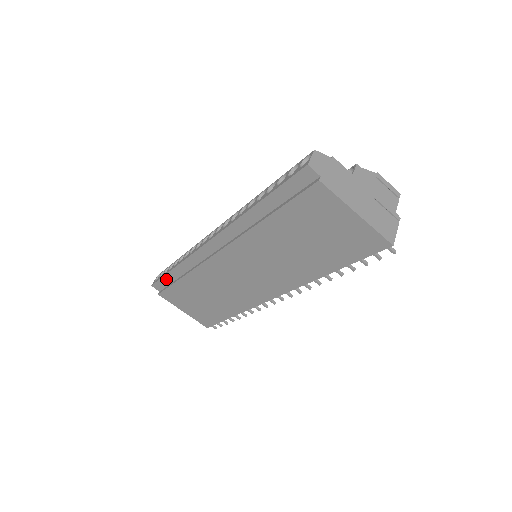
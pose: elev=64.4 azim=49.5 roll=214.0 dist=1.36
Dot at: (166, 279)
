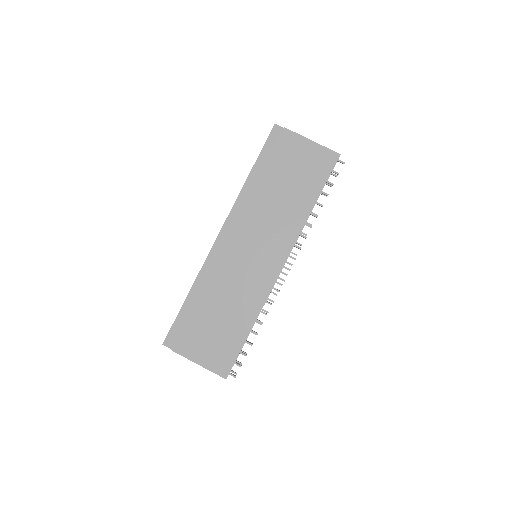
Dot at: (180, 319)
